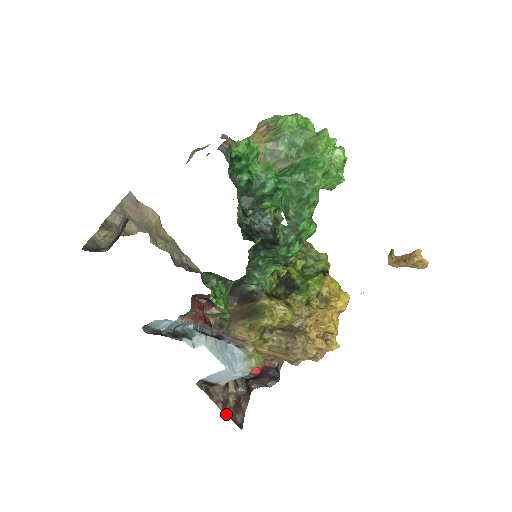
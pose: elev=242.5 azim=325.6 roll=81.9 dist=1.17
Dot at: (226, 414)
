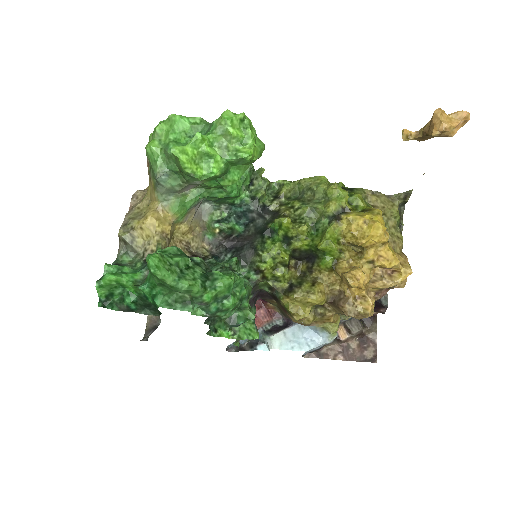
Dot at: (351, 360)
